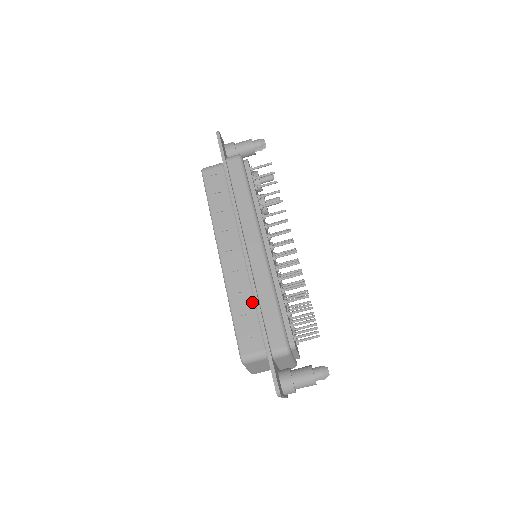
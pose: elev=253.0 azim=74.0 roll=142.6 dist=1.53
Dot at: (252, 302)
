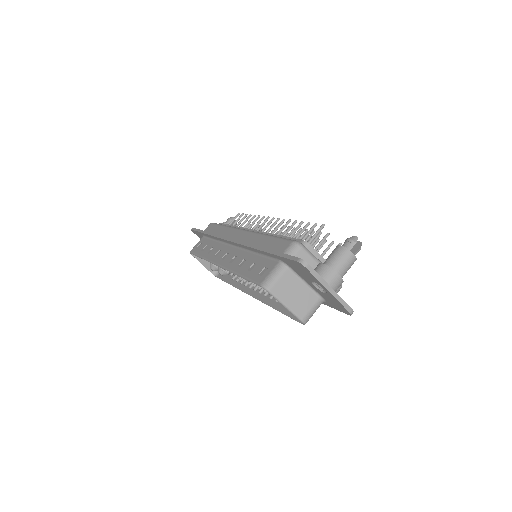
Dot at: (253, 256)
